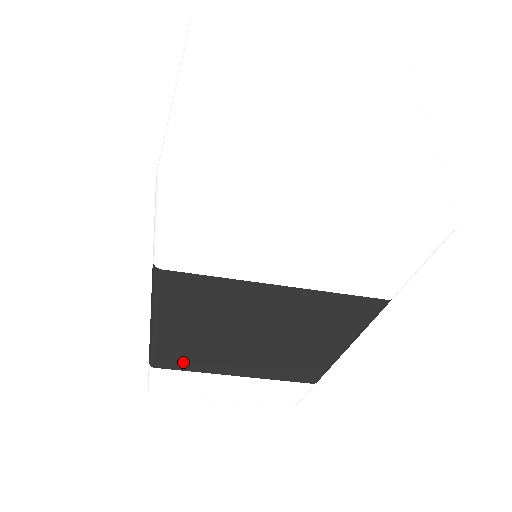
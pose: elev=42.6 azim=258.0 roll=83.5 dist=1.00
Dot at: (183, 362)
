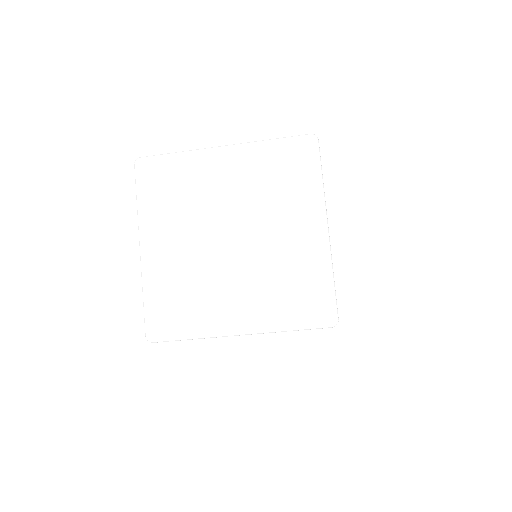
Dot at: occluded
